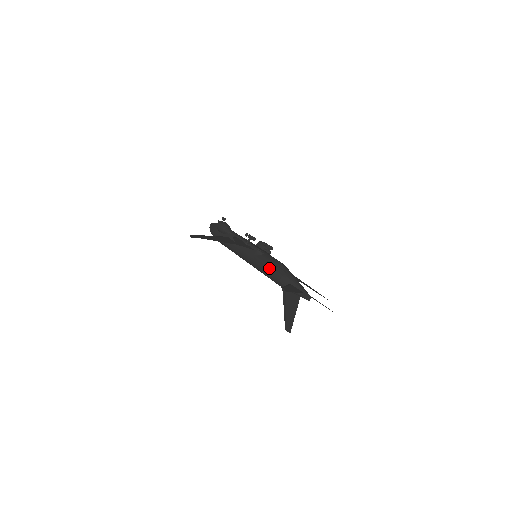
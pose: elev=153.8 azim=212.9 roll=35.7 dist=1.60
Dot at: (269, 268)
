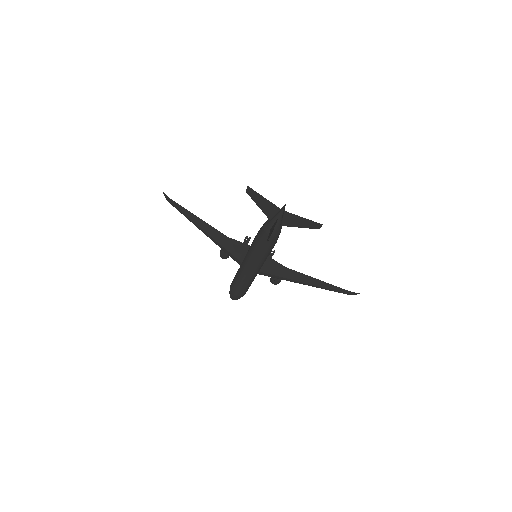
Dot at: (257, 233)
